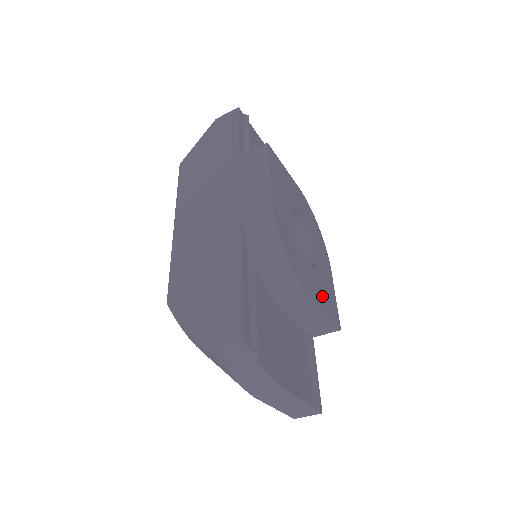
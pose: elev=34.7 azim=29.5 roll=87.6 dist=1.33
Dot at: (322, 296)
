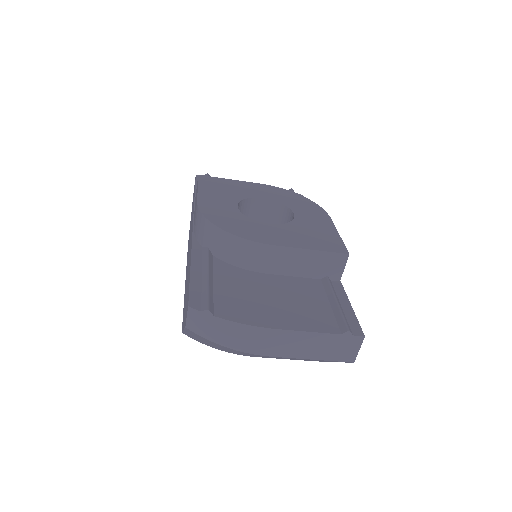
Dot at: (301, 239)
